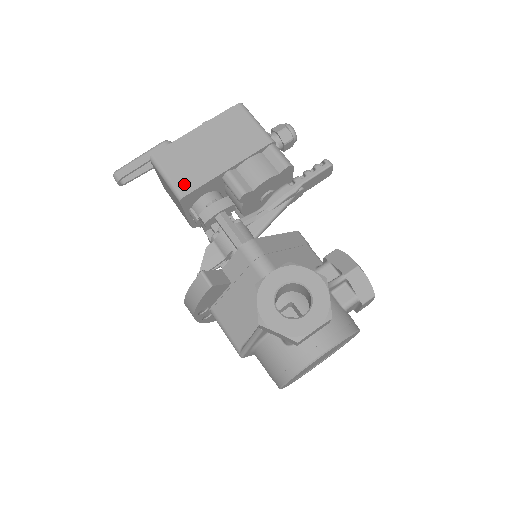
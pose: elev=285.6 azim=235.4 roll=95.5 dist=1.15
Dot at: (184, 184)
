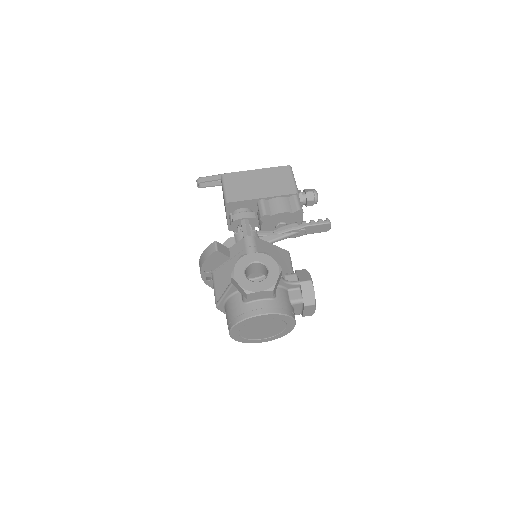
Dot at: (233, 196)
